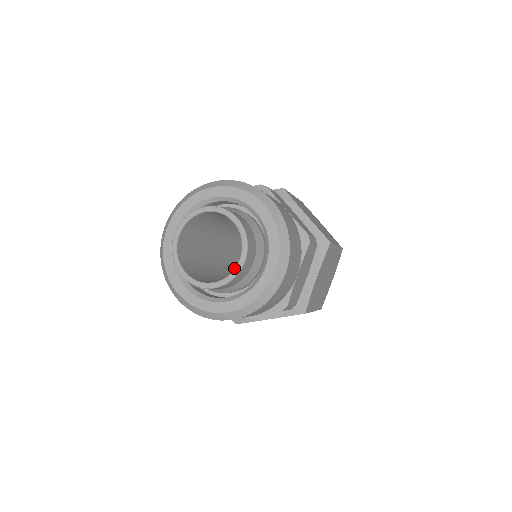
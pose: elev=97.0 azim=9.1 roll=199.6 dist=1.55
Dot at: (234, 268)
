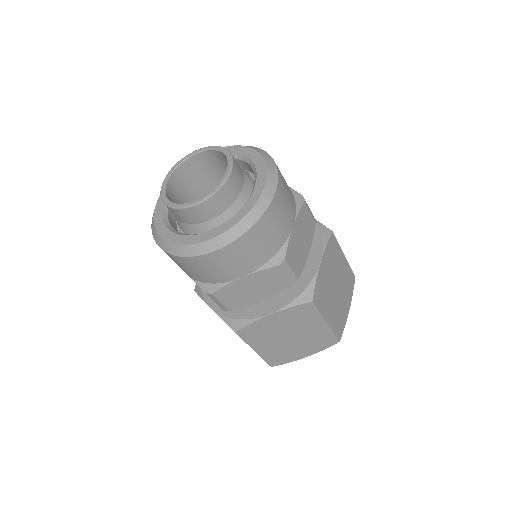
Dot at: occluded
